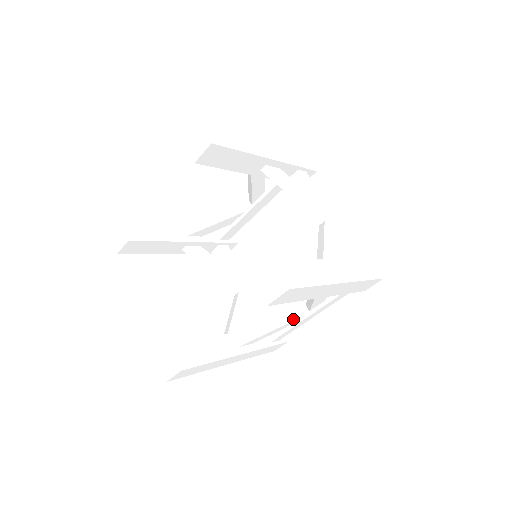
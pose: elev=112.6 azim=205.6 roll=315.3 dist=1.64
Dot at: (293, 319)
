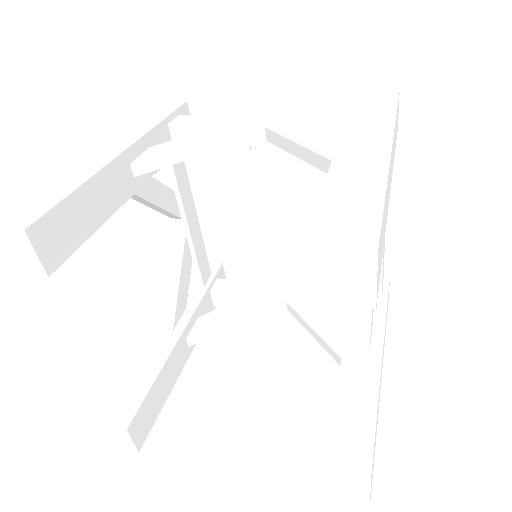
Dot at: (263, 310)
